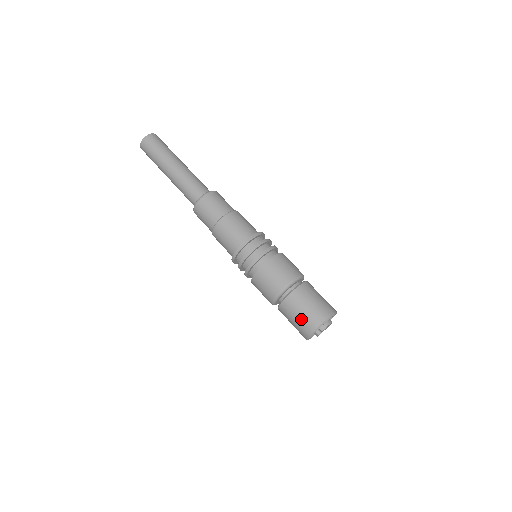
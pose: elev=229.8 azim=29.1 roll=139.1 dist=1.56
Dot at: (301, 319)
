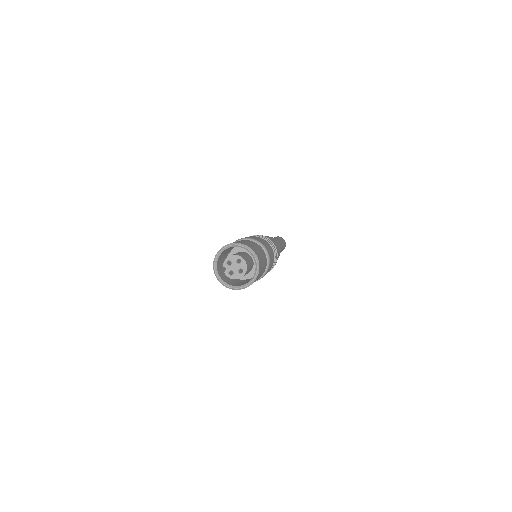
Dot at: occluded
